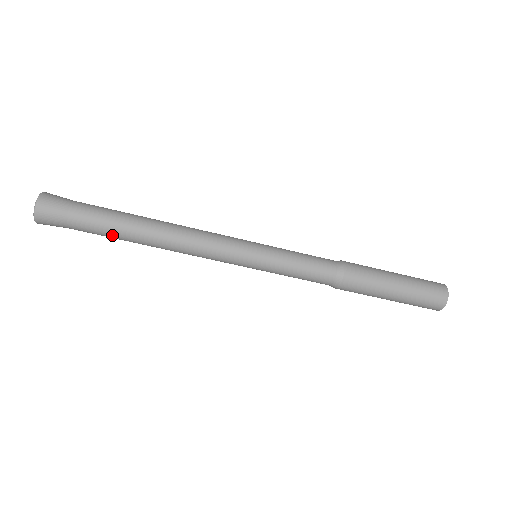
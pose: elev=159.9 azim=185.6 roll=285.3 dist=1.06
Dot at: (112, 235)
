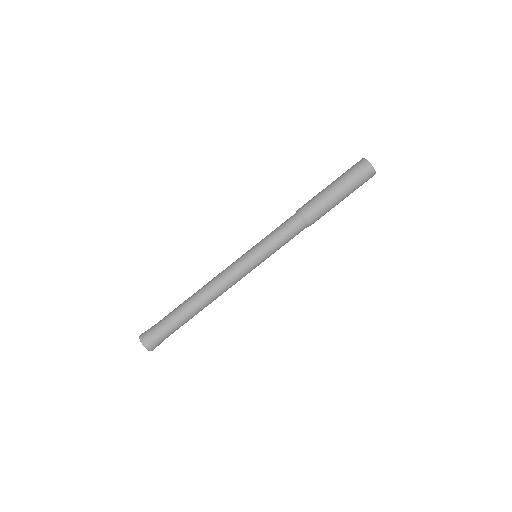
Dot at: occluded
